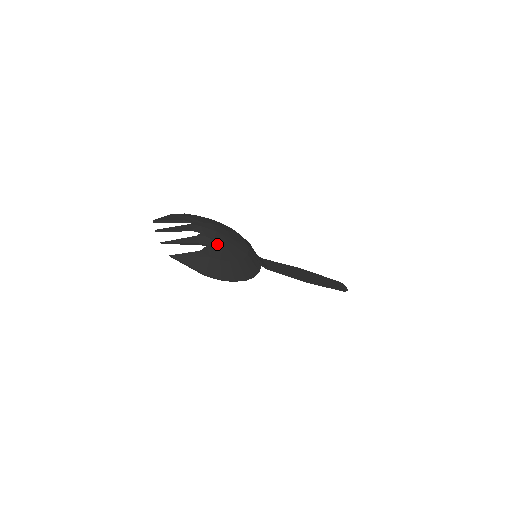
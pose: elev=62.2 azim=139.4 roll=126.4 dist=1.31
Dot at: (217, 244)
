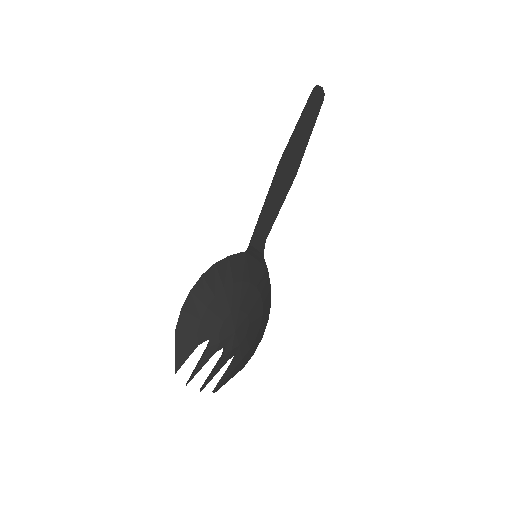
Dot at: (242, 344)
